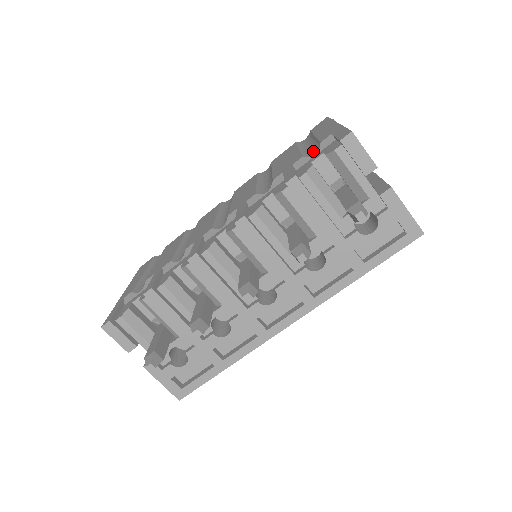
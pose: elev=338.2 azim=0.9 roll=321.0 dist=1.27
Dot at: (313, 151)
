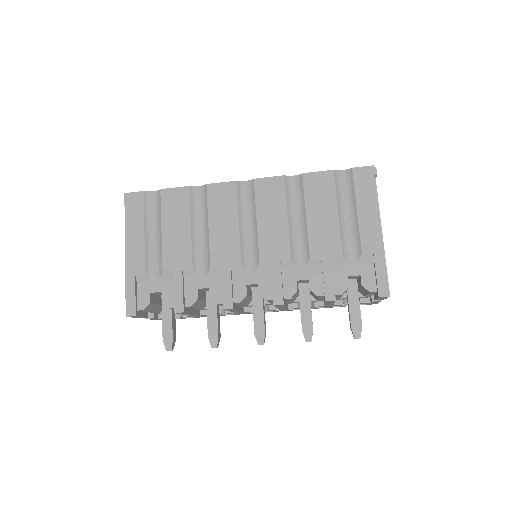
Dot at: (351, 248)
